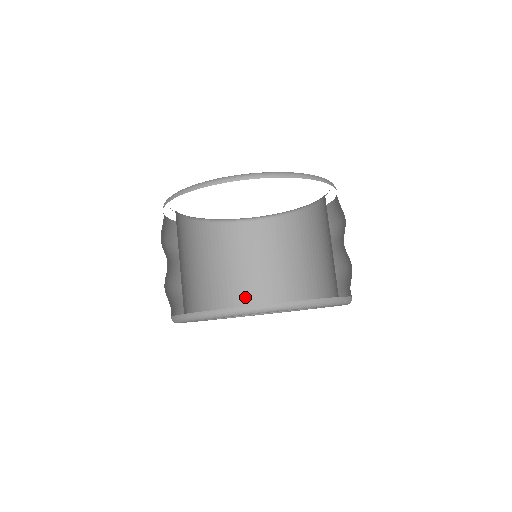
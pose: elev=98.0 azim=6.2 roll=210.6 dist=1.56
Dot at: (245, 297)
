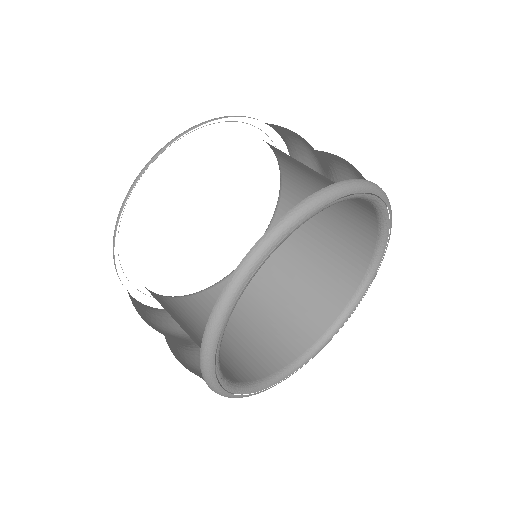
Dot at: (246, 365)
